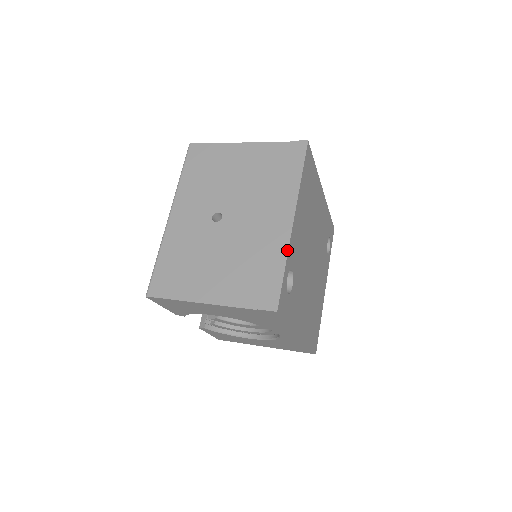
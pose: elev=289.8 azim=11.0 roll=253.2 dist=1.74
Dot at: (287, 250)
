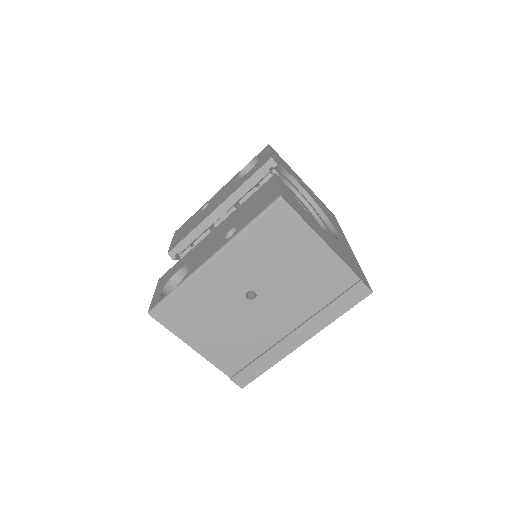
Dot at: (281, 359)
